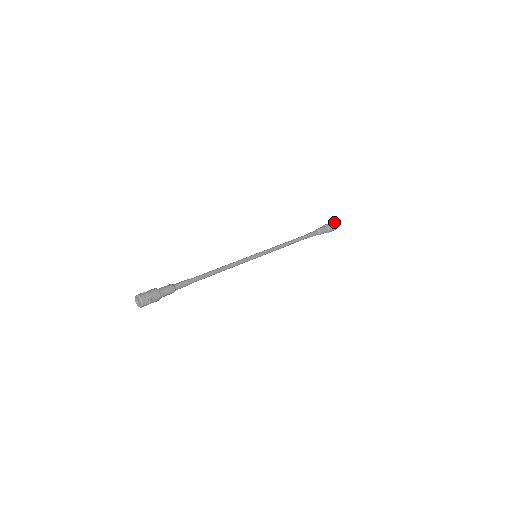
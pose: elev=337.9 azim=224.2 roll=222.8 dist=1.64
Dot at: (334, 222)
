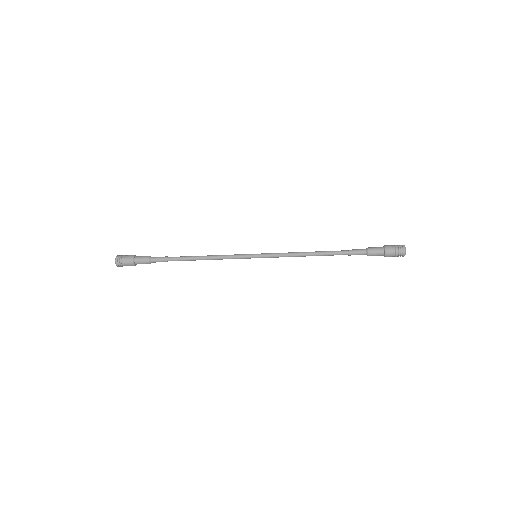
Dot at: (402, 245)
